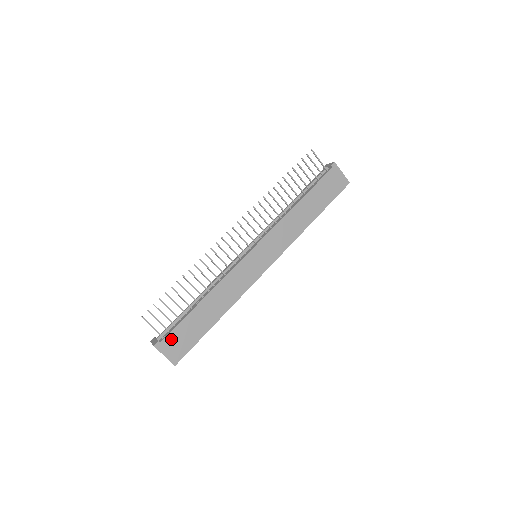
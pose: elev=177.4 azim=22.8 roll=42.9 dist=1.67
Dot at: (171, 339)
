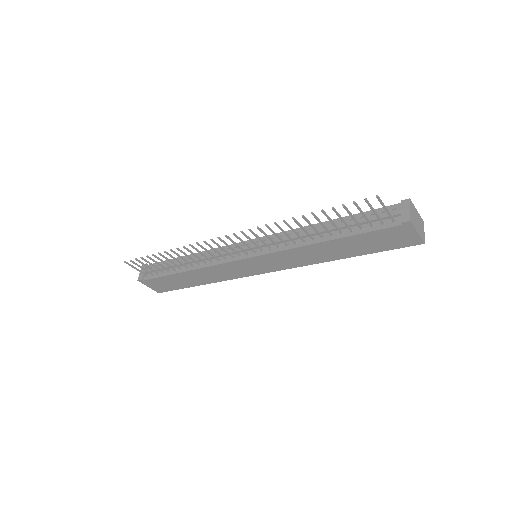
Dot at: (154, 282)
